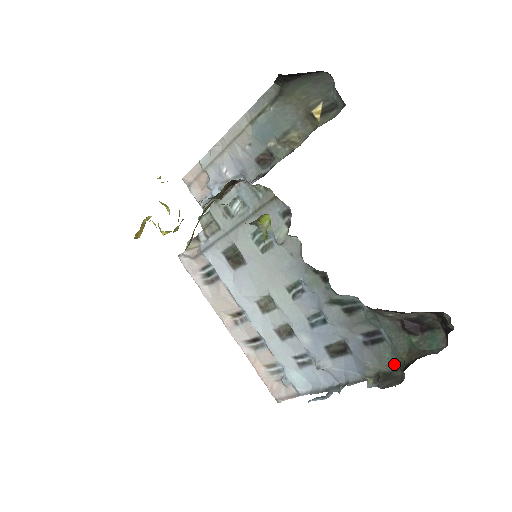
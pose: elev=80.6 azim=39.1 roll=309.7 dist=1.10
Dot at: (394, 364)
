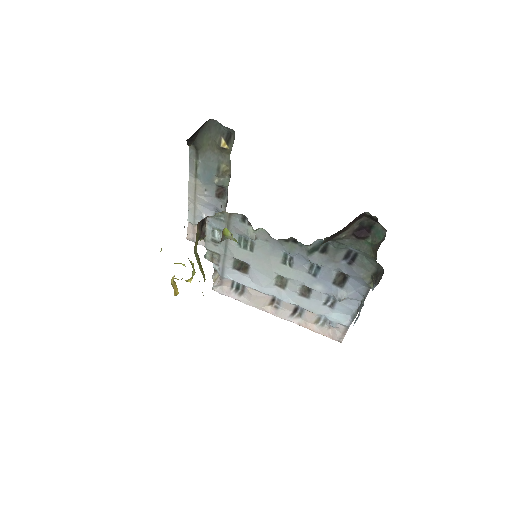
Dot at: (374, 264)
